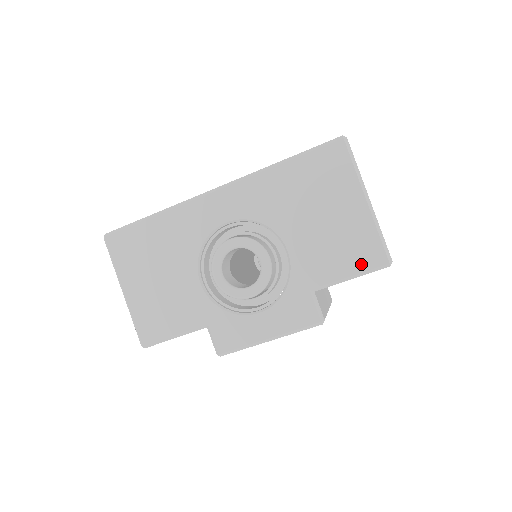
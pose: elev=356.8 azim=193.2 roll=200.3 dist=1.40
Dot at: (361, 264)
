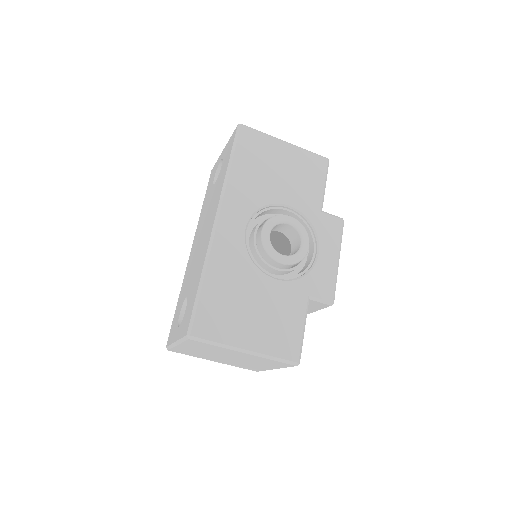
Dot at: (321, 173)
